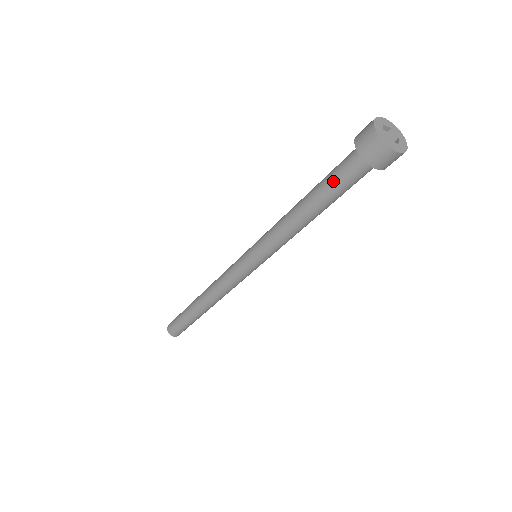
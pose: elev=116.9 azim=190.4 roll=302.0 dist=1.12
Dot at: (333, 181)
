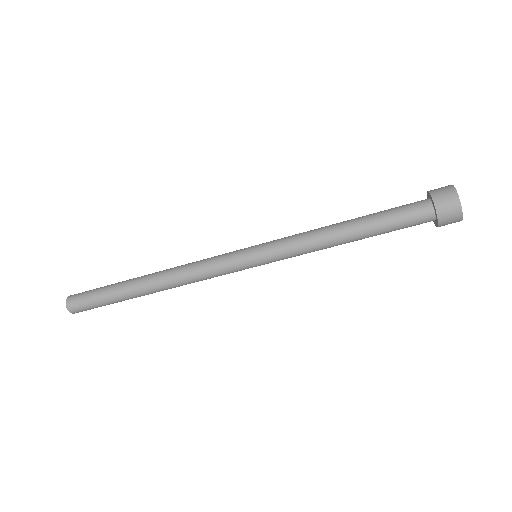
Dot at: (393, 217)
